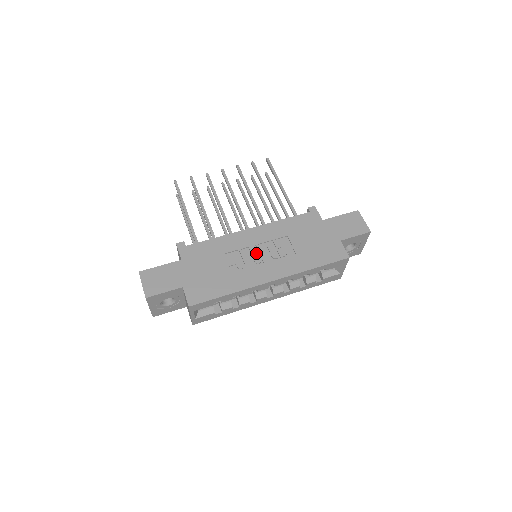
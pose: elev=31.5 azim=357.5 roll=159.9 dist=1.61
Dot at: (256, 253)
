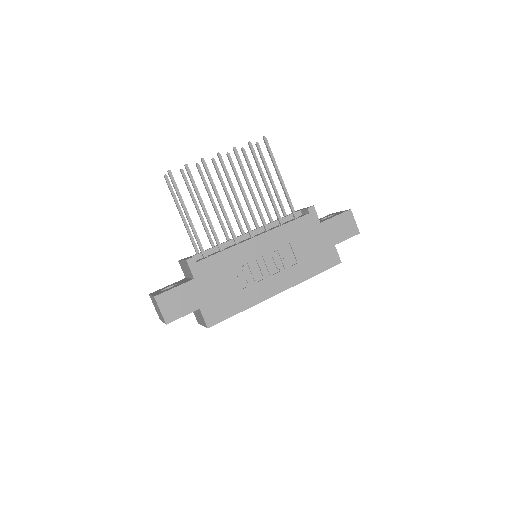
Dot at: (263, 265)
